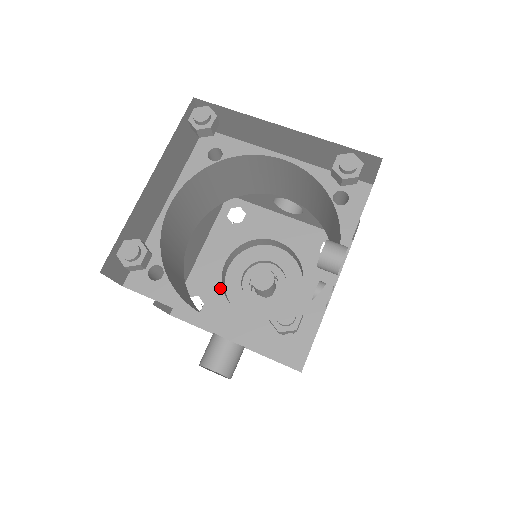
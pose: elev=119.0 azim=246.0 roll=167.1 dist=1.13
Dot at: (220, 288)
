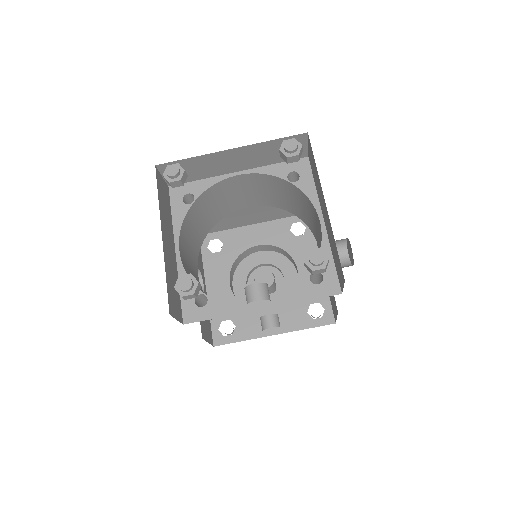
Dot at: (238, 254)
